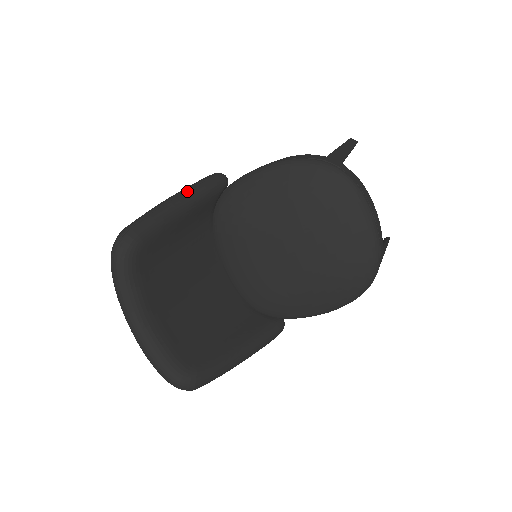
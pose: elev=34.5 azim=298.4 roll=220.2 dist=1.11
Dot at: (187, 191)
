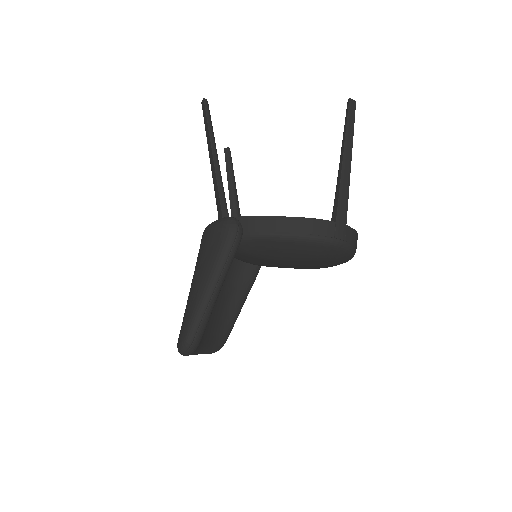
Dot at: (220, 277)
